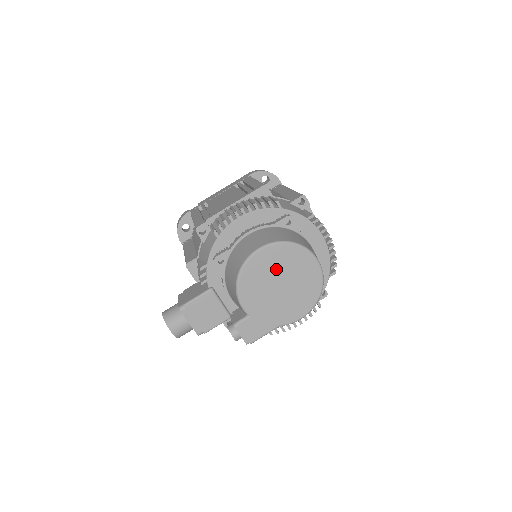
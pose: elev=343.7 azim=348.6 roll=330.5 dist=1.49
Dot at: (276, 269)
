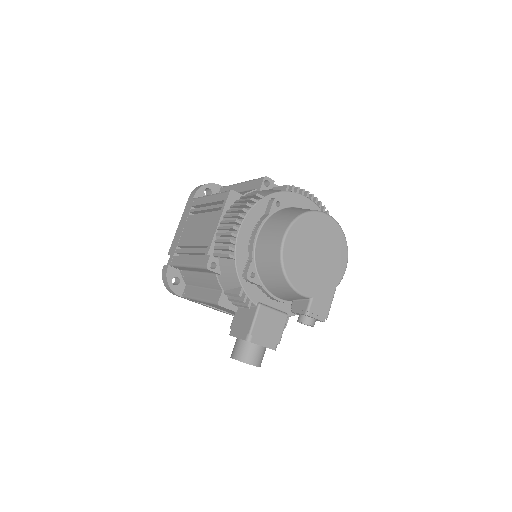
Dot at: (305, 245)
